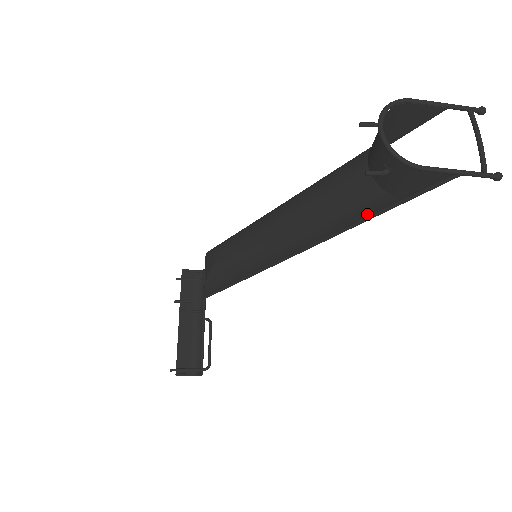
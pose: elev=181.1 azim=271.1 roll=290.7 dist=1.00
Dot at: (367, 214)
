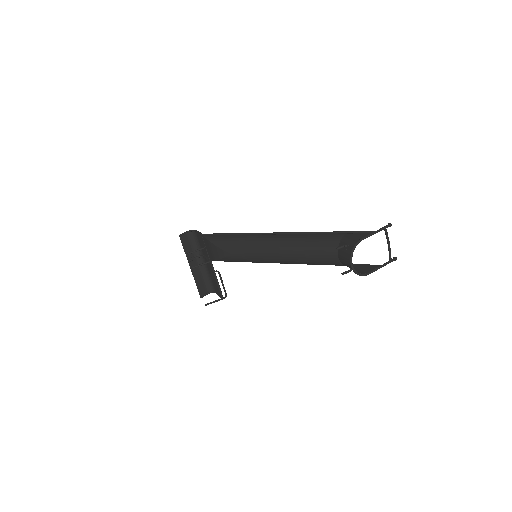
Dot at: occluded
